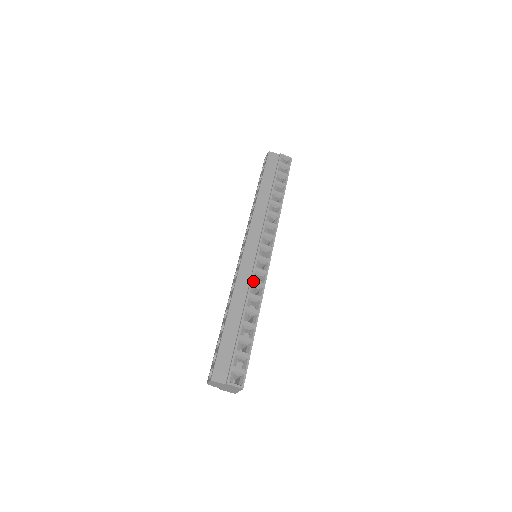
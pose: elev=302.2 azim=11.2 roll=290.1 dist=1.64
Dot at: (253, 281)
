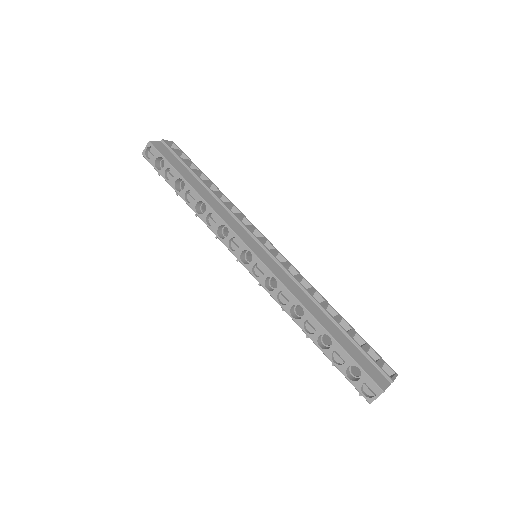
Dot at: (295, 277)
